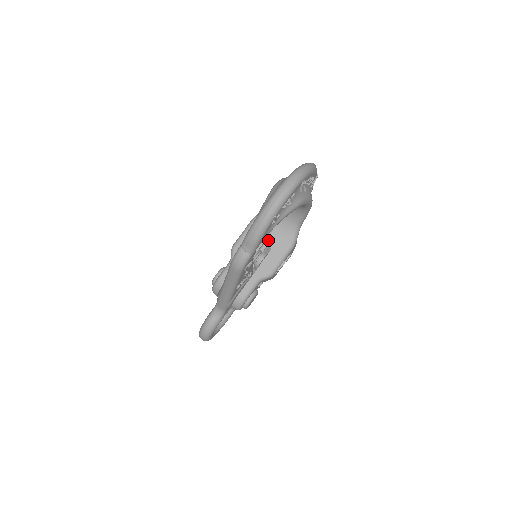
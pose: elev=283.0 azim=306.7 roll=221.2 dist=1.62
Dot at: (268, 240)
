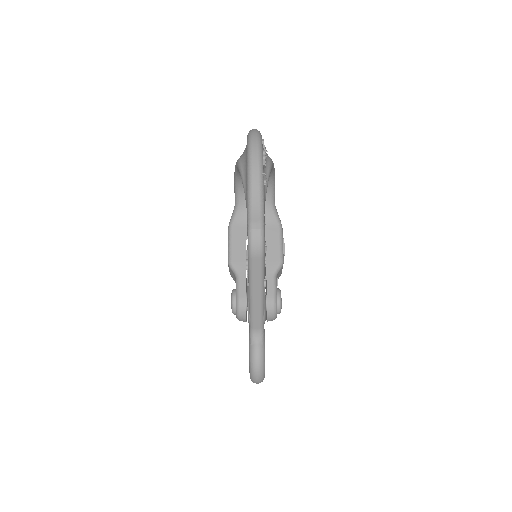
Dot at: occluded
